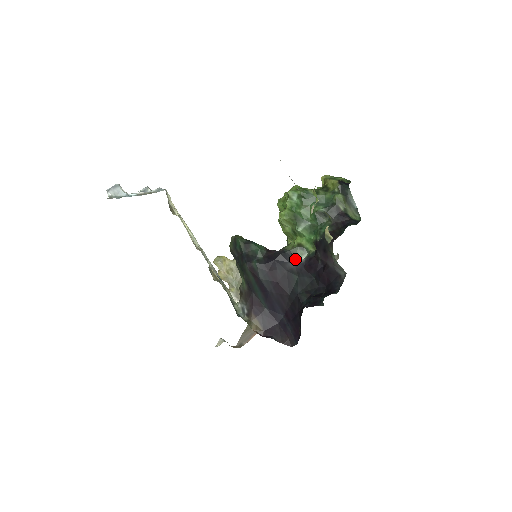
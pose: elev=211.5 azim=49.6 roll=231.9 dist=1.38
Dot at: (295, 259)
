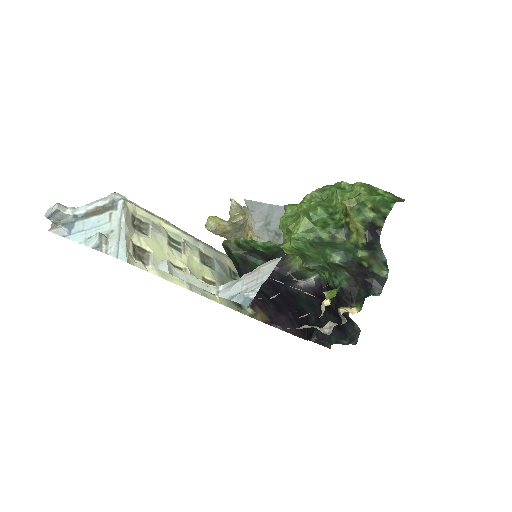
Dot at: (303, 278)
